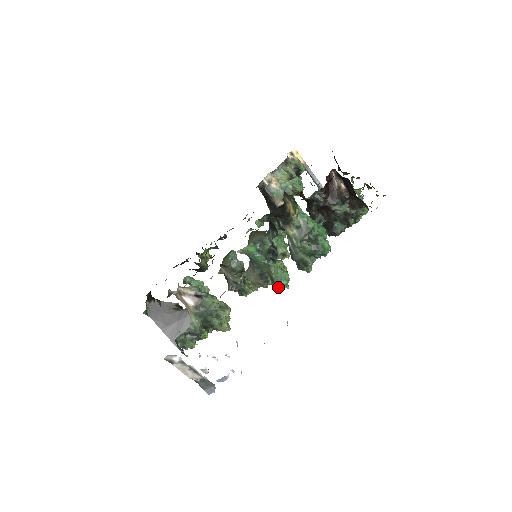
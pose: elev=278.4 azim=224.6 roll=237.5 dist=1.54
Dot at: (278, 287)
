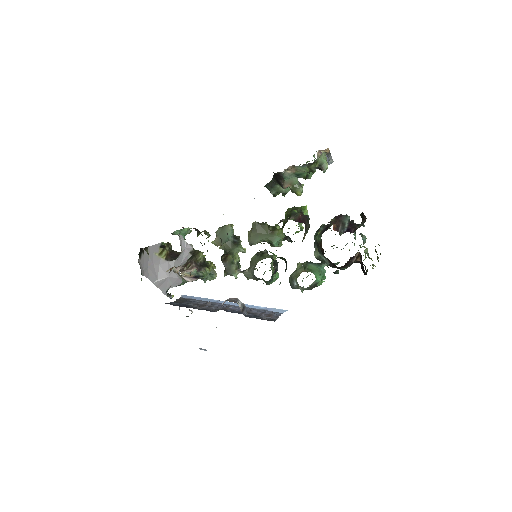
Dot at: (268, 284)
